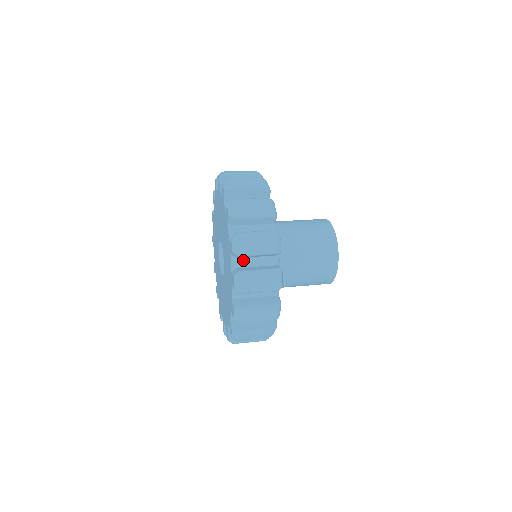
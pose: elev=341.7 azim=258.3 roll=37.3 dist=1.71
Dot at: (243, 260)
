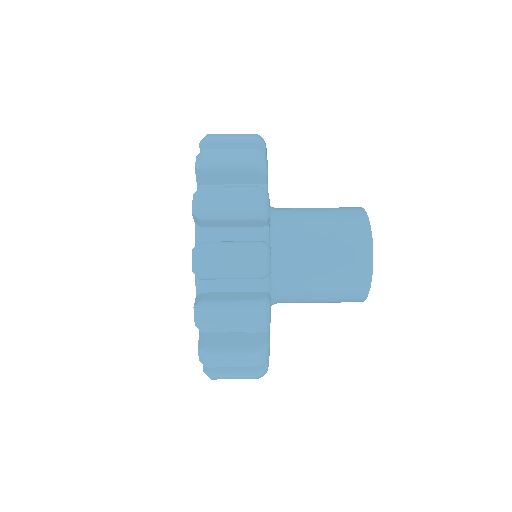
Dot at: (212, 281)
